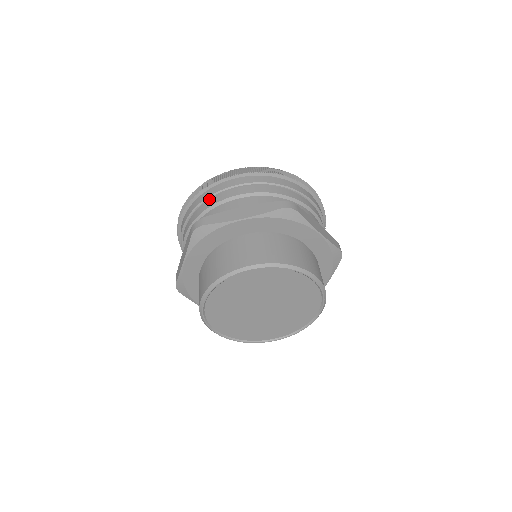
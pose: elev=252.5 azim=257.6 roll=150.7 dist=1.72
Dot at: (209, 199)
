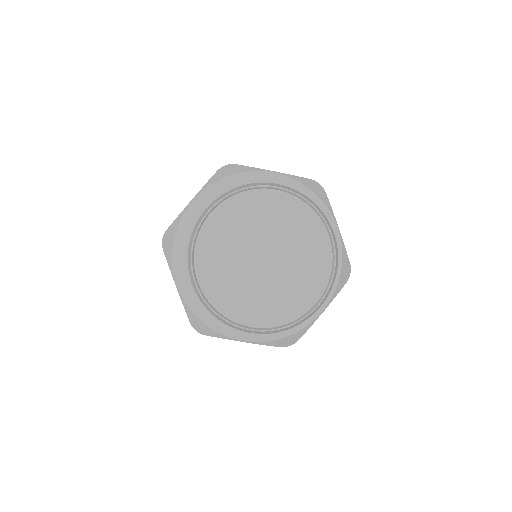
Dot at: occluded
